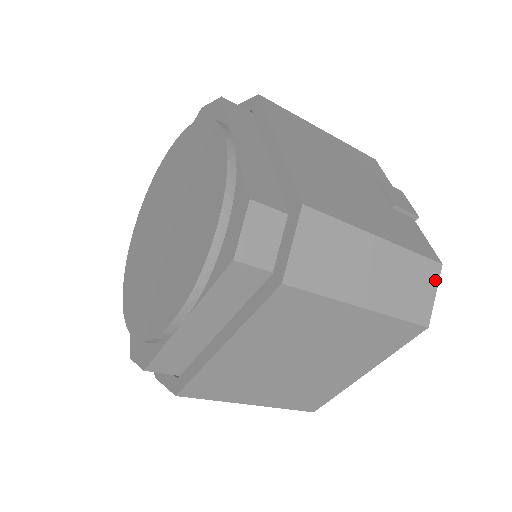
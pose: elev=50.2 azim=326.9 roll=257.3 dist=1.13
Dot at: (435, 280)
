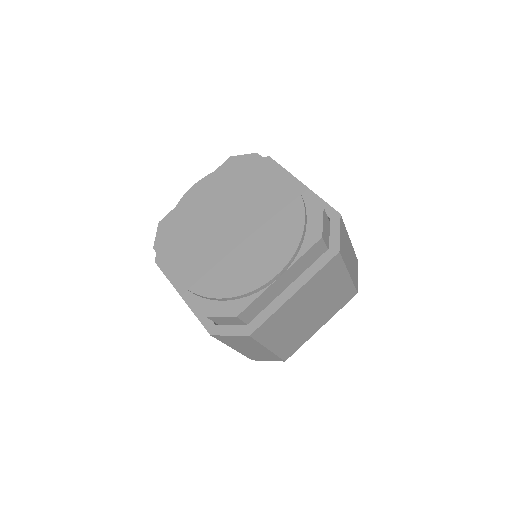
Dot at: (357, 268)
